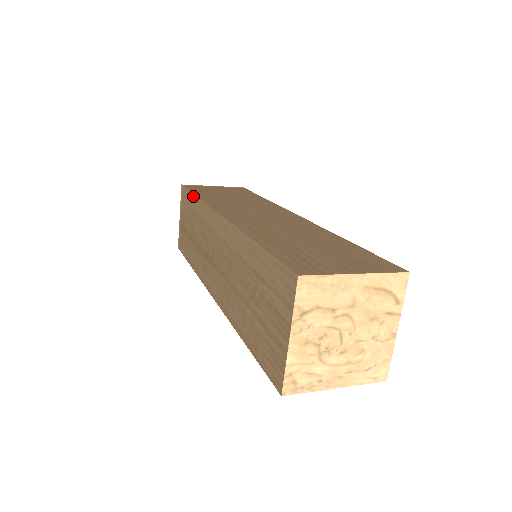
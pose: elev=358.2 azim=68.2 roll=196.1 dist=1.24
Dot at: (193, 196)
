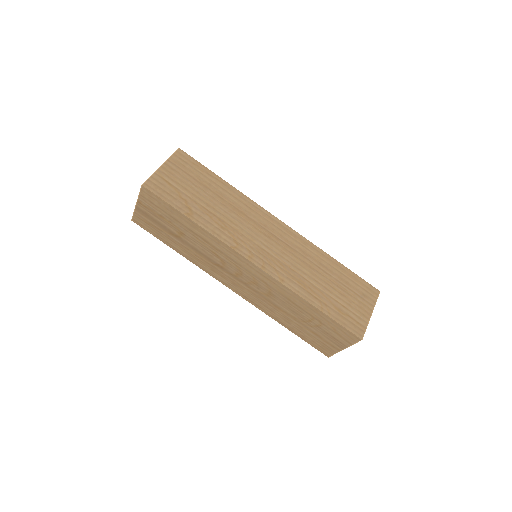
Dot at: (186, 218)
